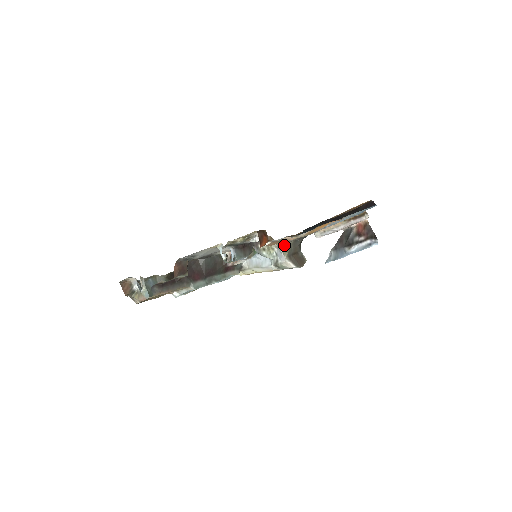
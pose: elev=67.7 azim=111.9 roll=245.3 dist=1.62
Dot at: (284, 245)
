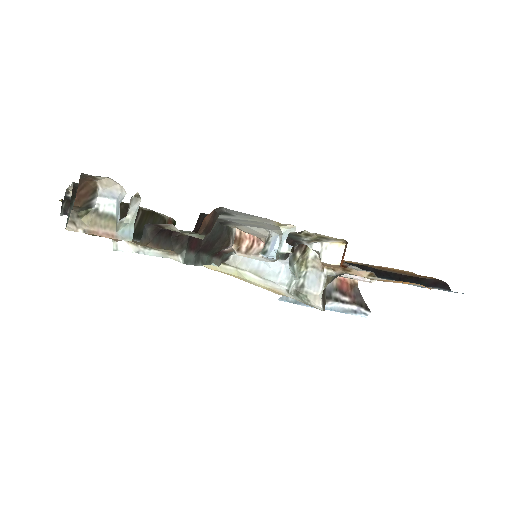
Dot at: (335, 274)
